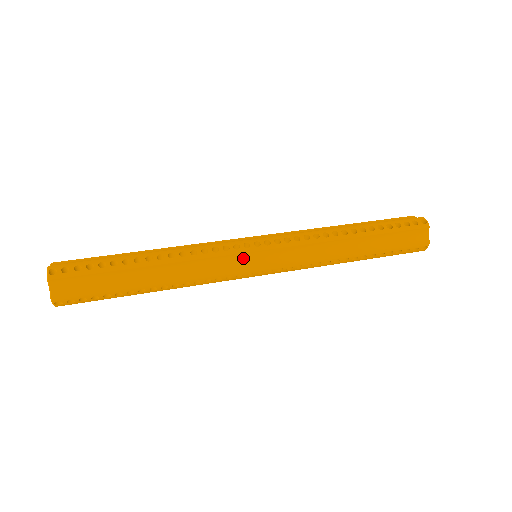
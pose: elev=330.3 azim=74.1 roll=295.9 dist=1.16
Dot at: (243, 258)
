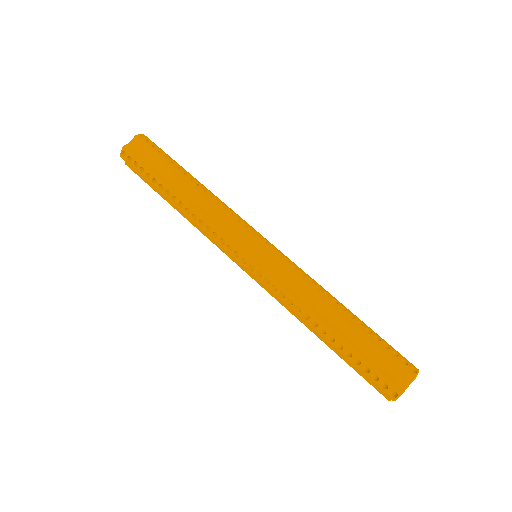
Dot at: occluded
